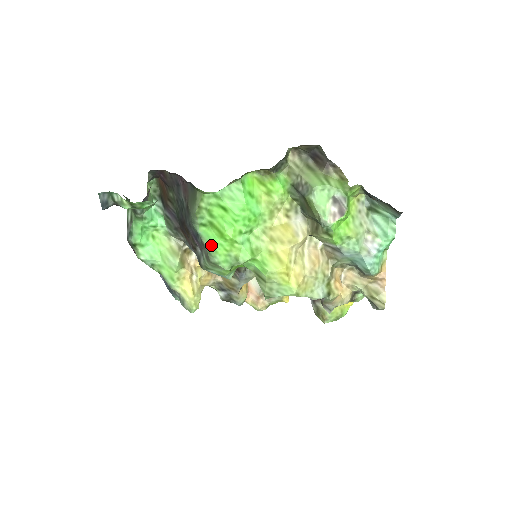
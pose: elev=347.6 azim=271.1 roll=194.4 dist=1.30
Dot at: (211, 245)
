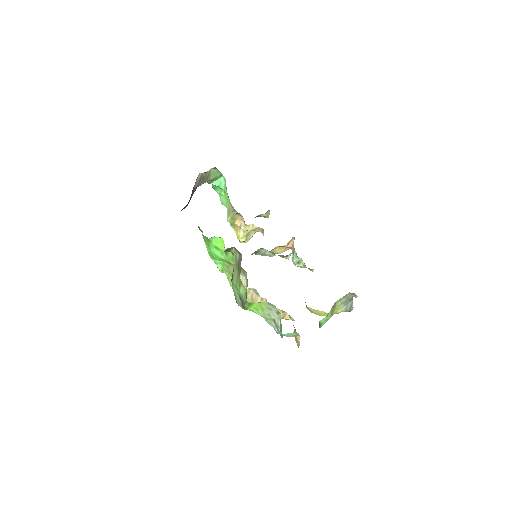
Dot at: occluded
